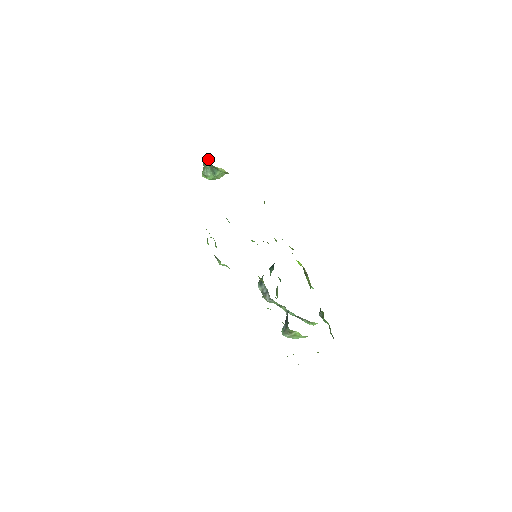
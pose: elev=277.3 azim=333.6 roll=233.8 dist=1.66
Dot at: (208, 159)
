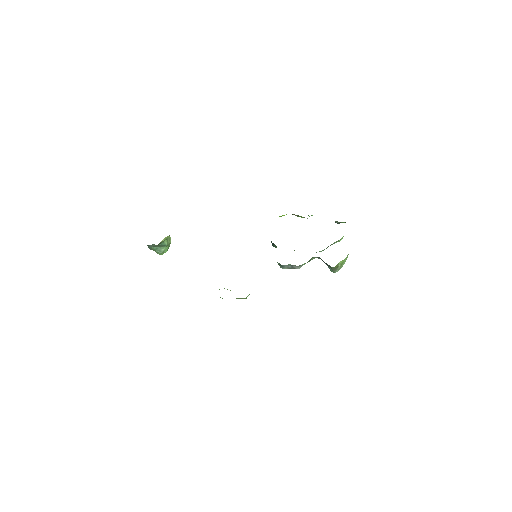
Dot at: (149, 245)
